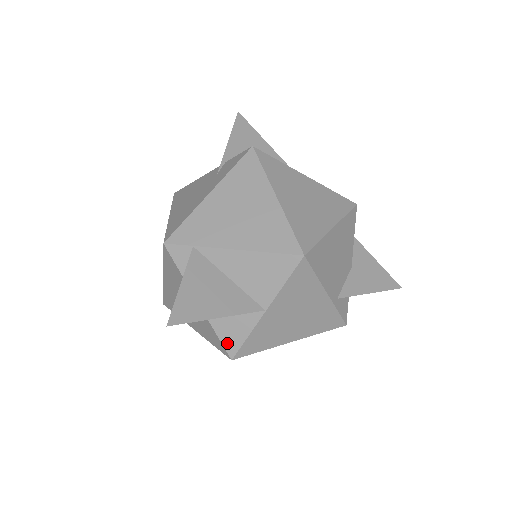
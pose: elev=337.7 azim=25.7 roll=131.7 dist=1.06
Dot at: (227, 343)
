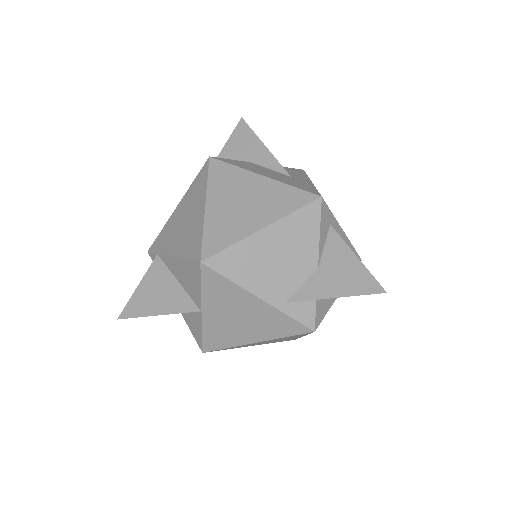
Dot at: (196, 337)
